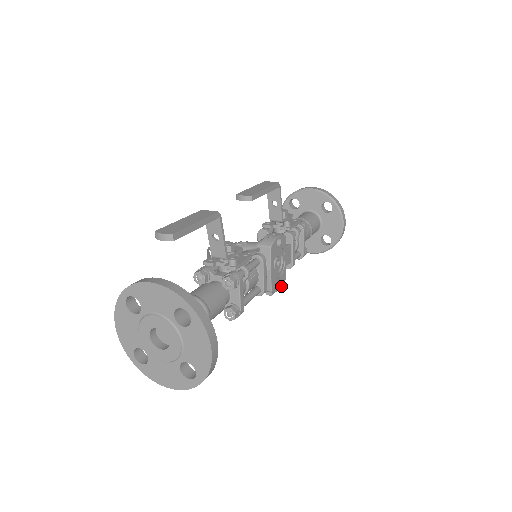
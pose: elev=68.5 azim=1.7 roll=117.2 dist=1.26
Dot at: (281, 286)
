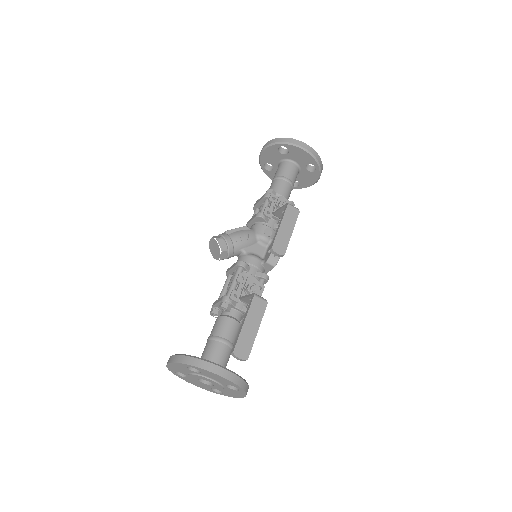
Dot at: occluded
